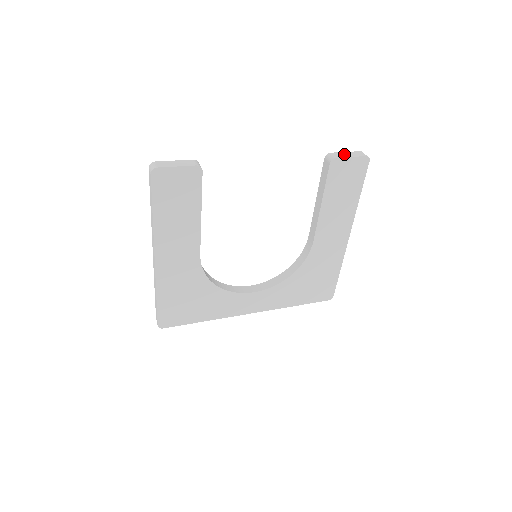
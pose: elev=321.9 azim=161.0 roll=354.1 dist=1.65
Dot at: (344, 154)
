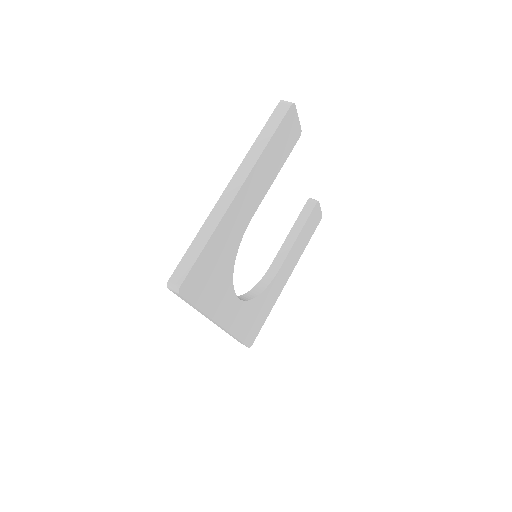
Dot at: occluded
